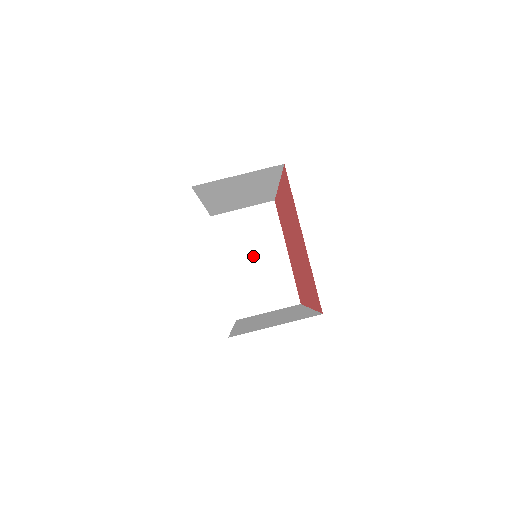
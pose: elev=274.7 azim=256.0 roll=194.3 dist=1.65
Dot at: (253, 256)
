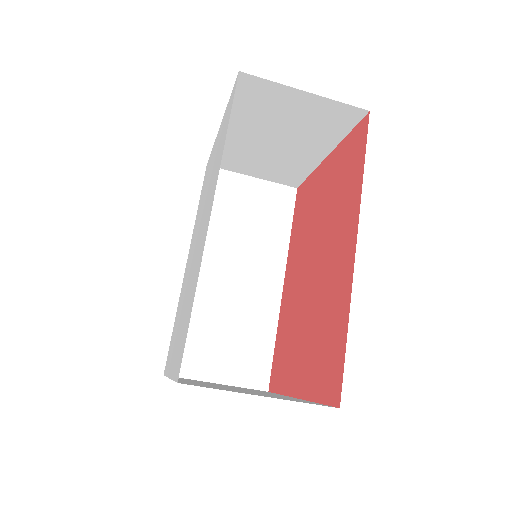
Dot at: (274, 138)
